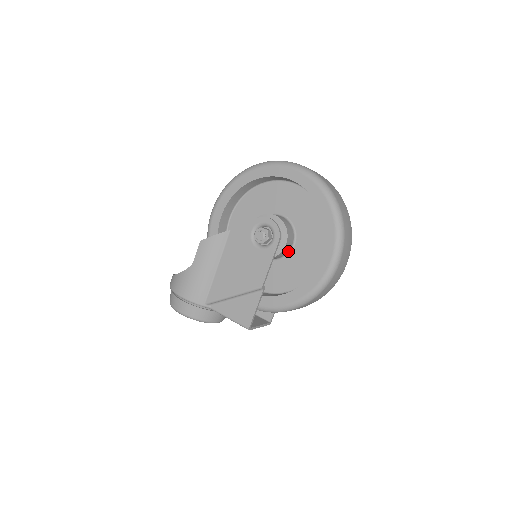
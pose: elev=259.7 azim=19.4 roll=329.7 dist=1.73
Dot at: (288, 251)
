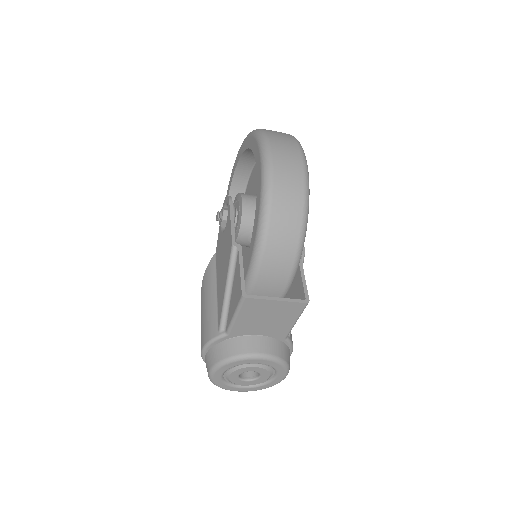
Dot at: occluded
